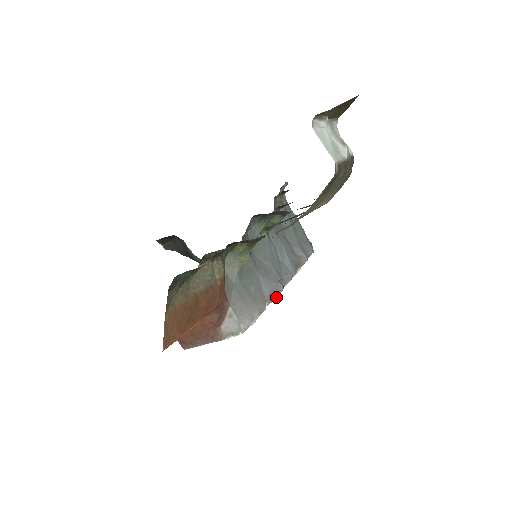
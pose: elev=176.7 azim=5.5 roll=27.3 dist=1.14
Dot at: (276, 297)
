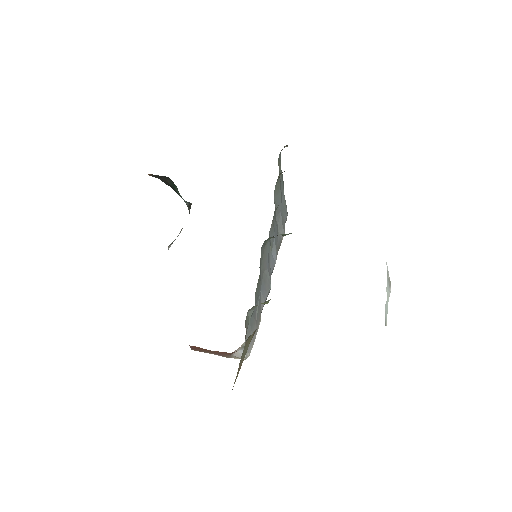
Dot at: occluded
